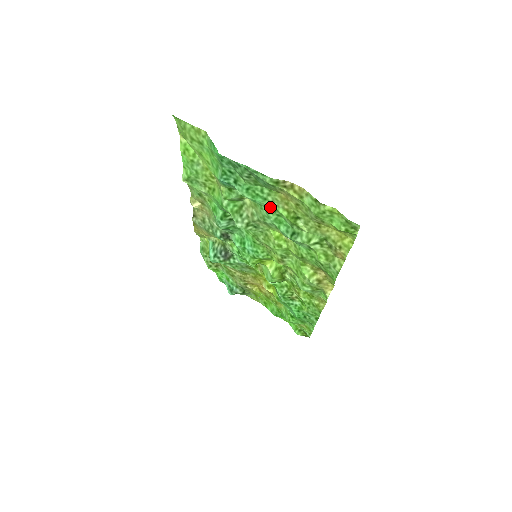
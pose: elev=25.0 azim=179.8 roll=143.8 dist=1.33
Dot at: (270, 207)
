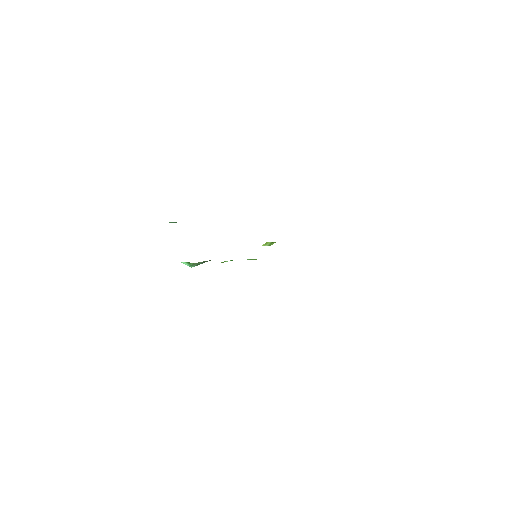
Dot at: occluded
